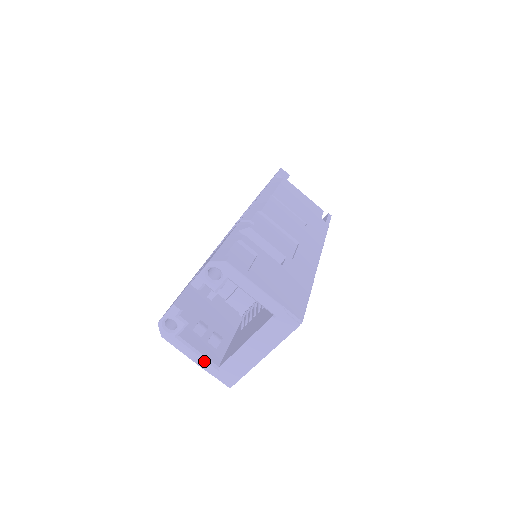
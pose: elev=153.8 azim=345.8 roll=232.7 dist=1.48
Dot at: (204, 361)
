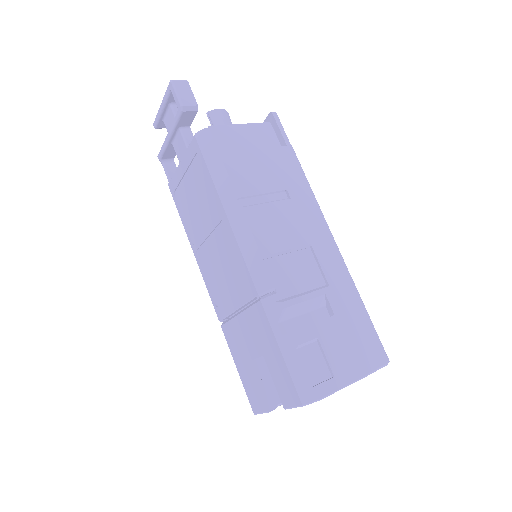
Dot at: occluded
